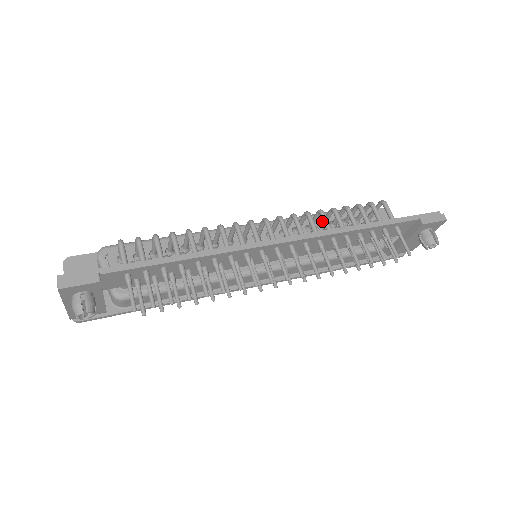
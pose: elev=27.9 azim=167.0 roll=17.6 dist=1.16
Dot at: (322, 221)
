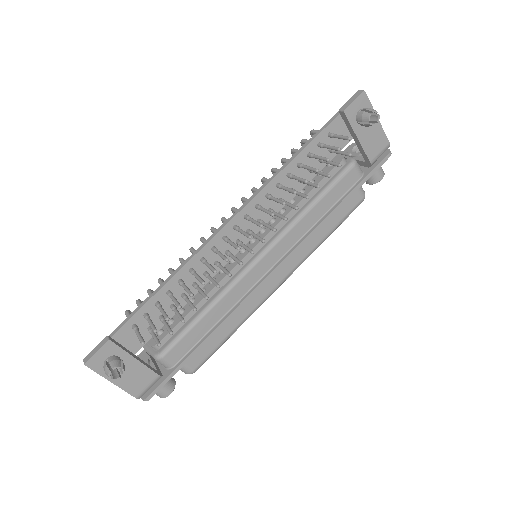
Dot at: occluded
